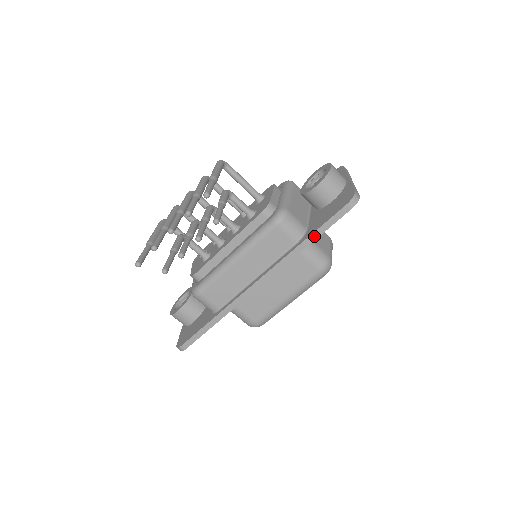
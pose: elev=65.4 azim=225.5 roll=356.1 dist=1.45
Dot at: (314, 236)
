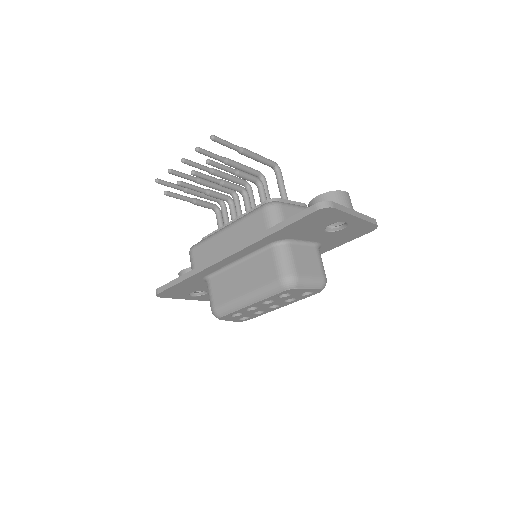
Dot at: (279, 226)
